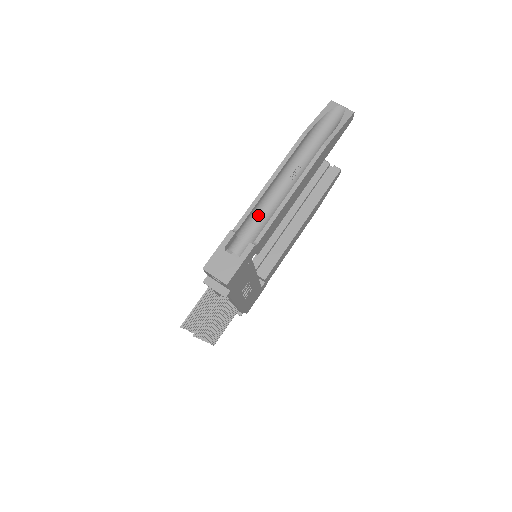
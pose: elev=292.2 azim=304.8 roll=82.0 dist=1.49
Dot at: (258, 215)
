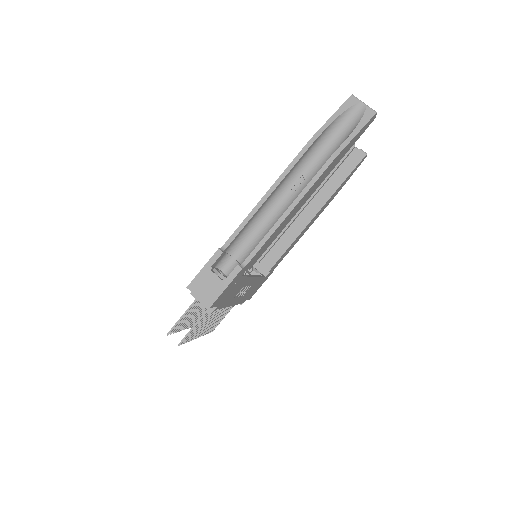
Dot at: (252, 229)
